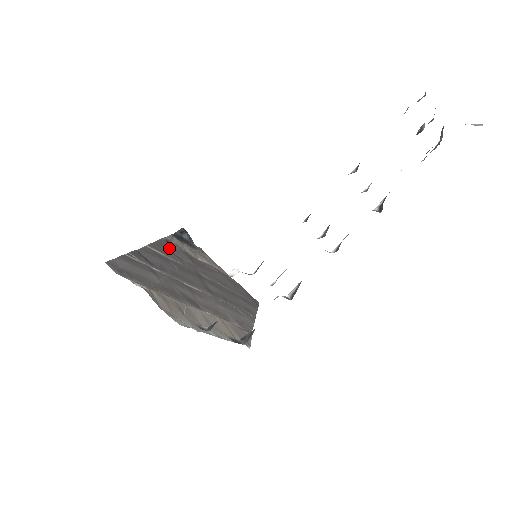
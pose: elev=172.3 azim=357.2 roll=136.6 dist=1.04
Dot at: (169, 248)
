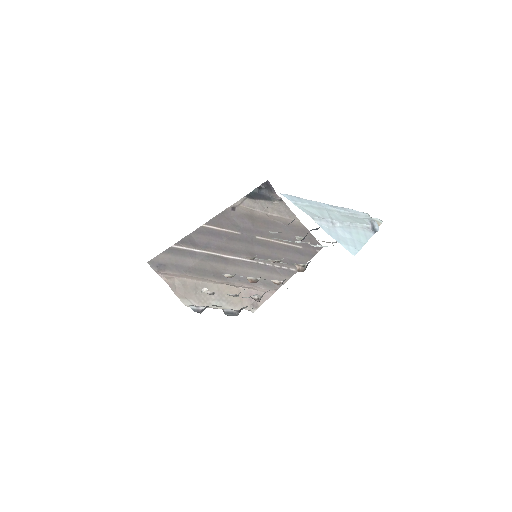
Dot at: (231, 216)
